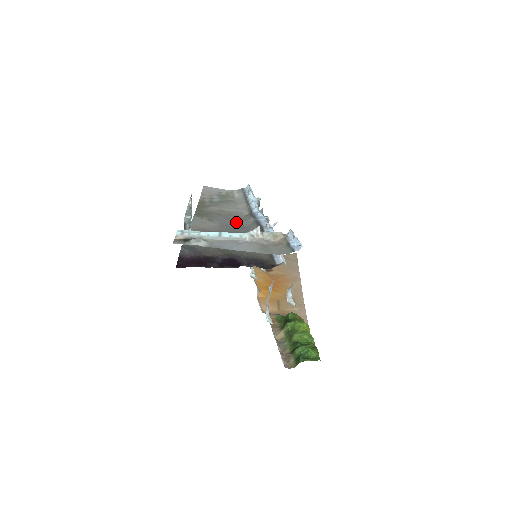
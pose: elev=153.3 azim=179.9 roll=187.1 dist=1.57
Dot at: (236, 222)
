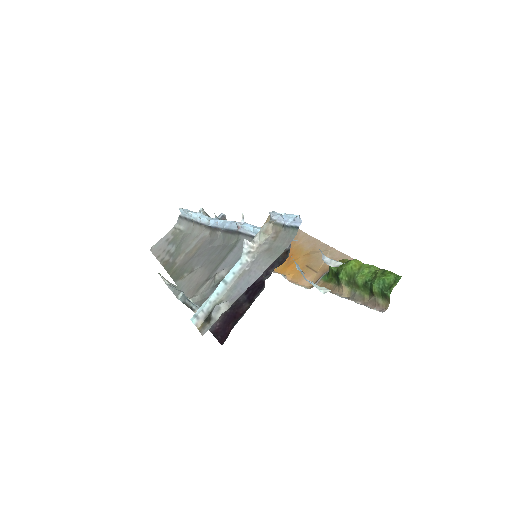
Dot at: (211, 250)
